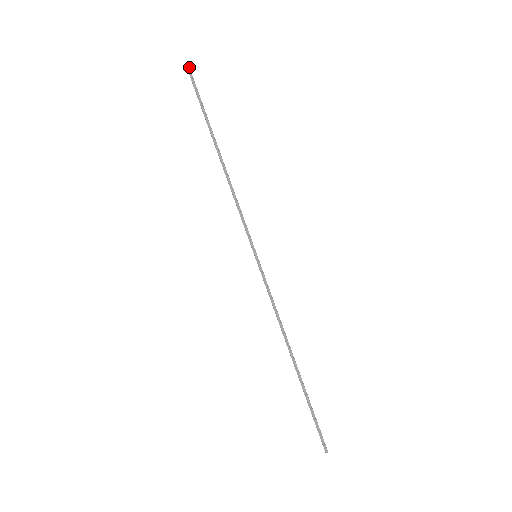
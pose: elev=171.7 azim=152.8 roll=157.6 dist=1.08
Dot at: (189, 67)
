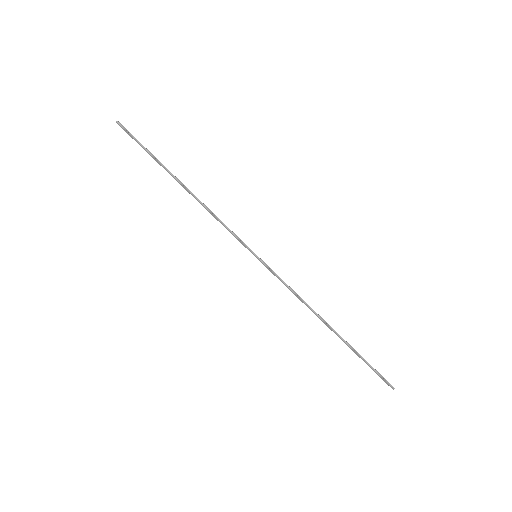
Dot at: (118, 121)
